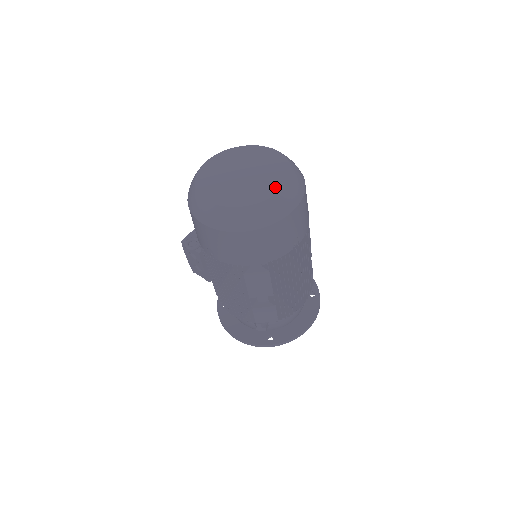
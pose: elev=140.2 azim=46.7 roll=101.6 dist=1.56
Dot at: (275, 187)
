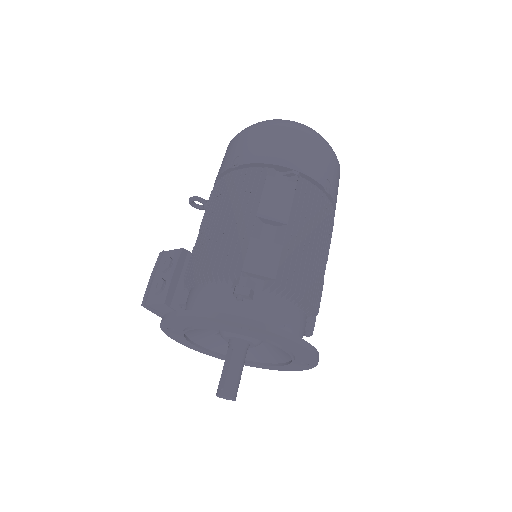
Dot at: occluded
